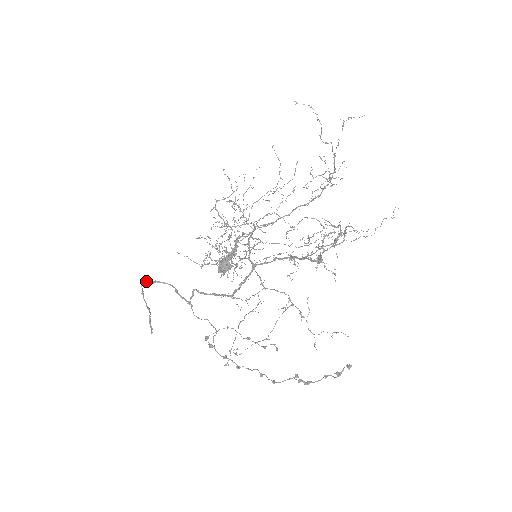
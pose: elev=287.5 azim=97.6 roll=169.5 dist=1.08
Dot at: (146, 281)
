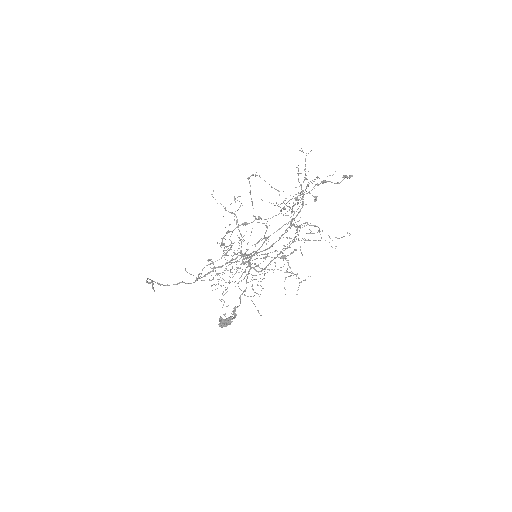
Dot at: (151, 280)
